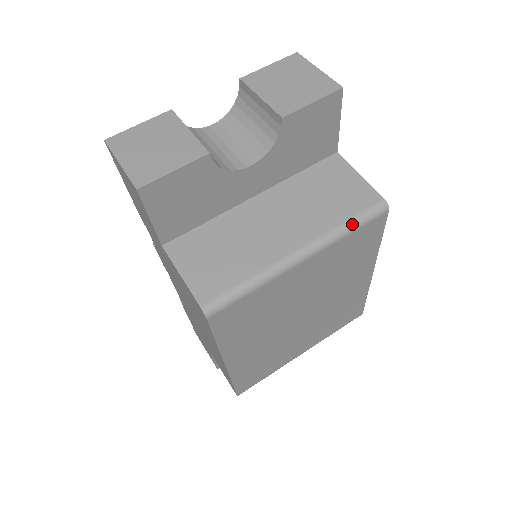
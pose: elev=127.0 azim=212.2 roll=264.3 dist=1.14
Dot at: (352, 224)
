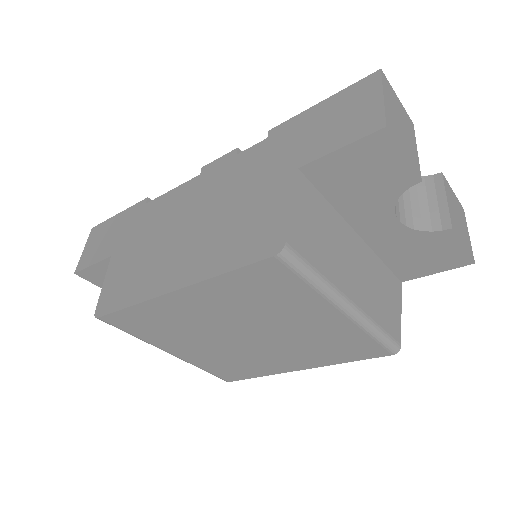
Dot at: (381, 334)
